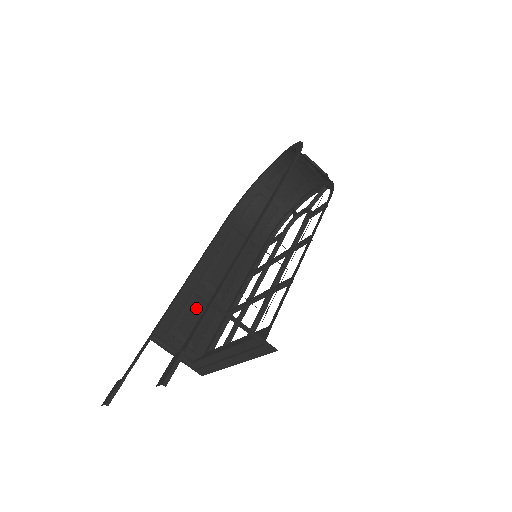
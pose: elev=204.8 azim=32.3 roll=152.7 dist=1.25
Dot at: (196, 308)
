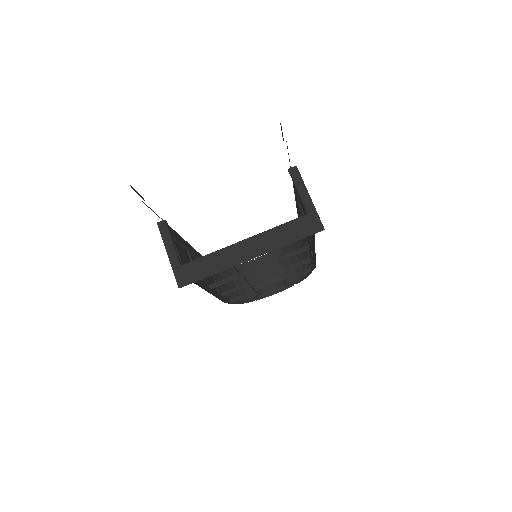
Dot at: (187, 257)
